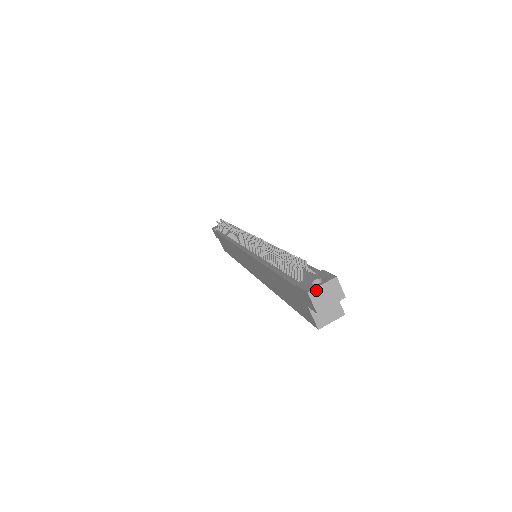
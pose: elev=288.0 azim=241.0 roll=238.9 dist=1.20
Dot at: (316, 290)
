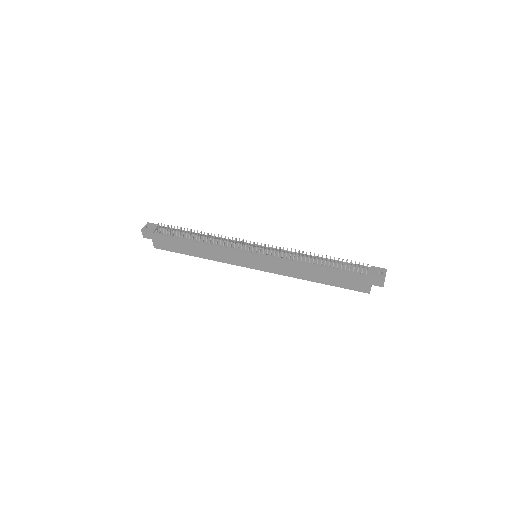
Dot at: occluded
